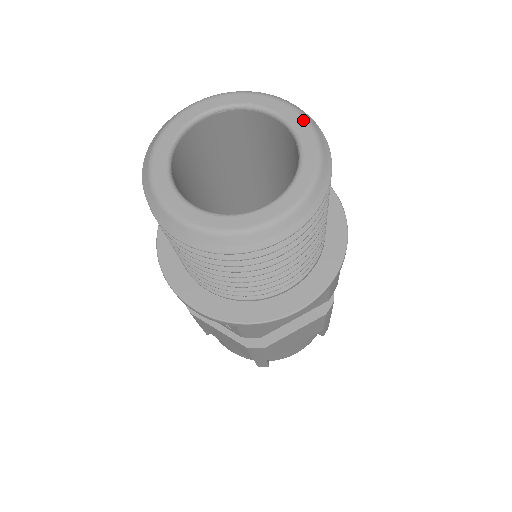
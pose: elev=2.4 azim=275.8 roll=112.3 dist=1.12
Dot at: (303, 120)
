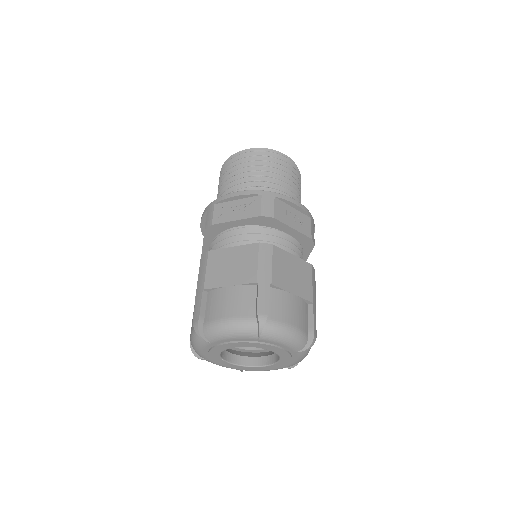
Dot at: occluded
